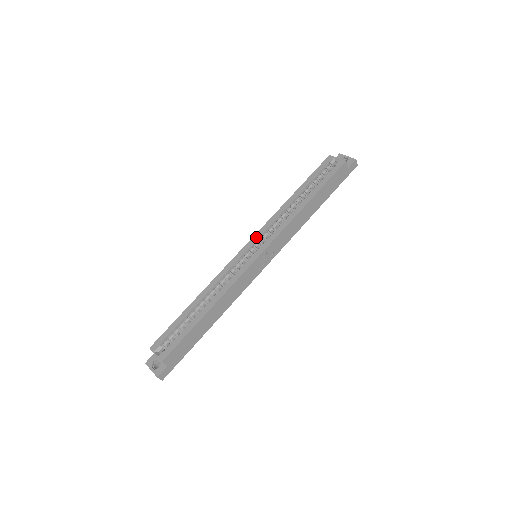
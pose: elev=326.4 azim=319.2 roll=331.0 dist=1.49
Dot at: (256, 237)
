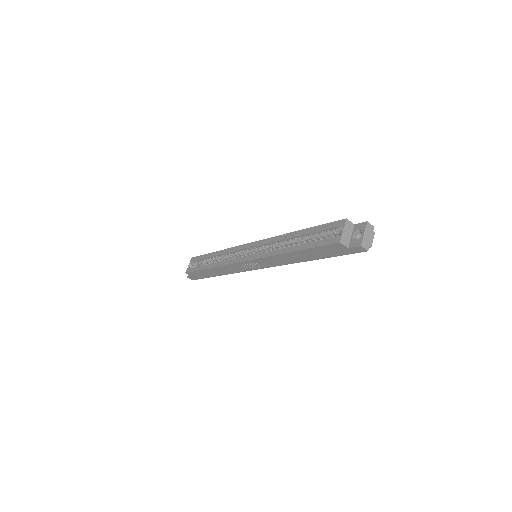
Dot at: (257, 243)
